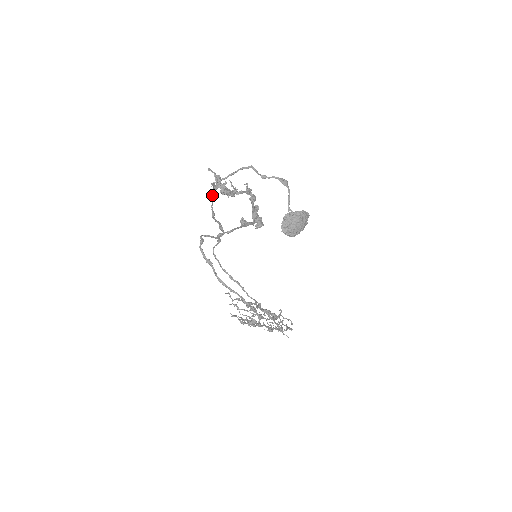
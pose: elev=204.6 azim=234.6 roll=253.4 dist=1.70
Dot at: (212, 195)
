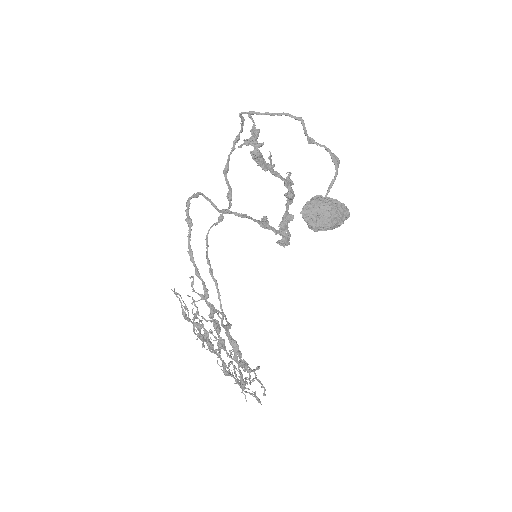
Dot at: (236, 139)
